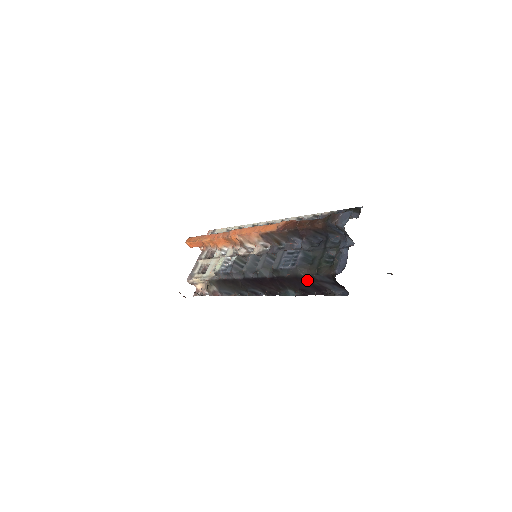
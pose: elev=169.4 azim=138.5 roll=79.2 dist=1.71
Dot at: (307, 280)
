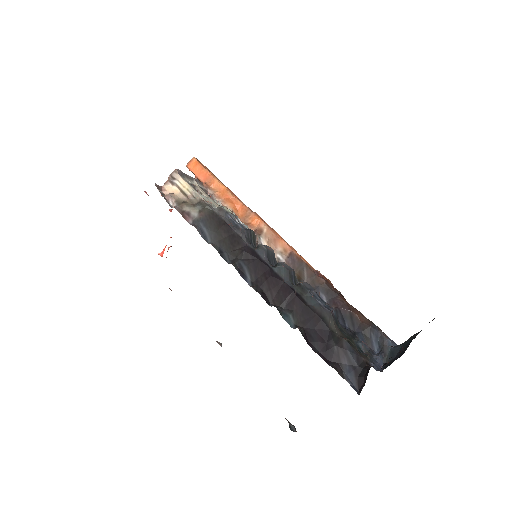
Dot at: (328, 333)
